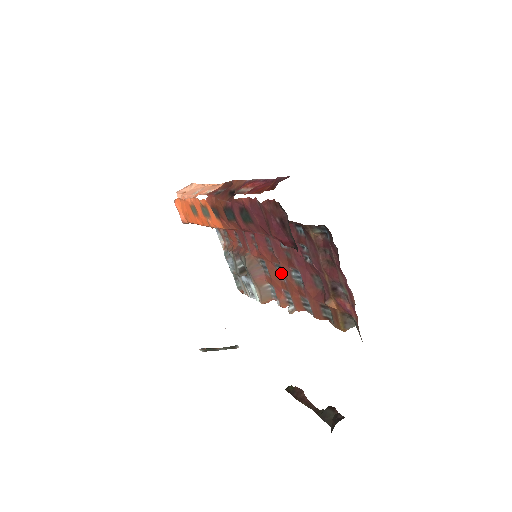
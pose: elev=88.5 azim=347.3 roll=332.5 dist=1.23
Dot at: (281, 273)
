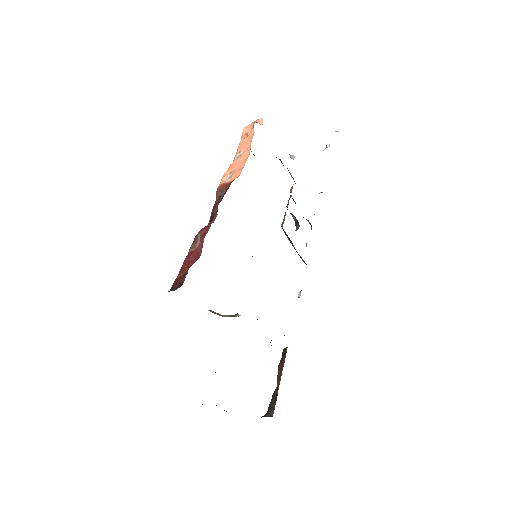
Dot at: occluded
